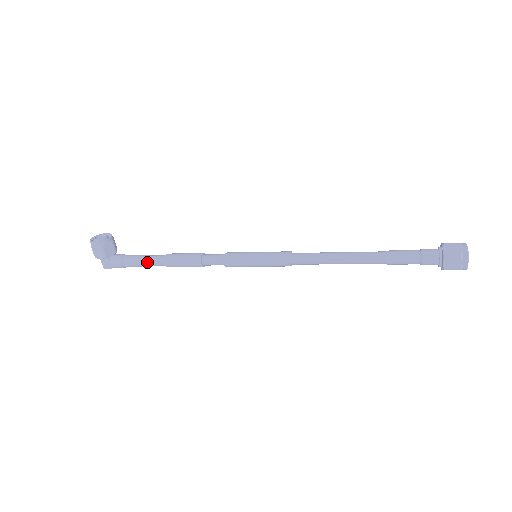
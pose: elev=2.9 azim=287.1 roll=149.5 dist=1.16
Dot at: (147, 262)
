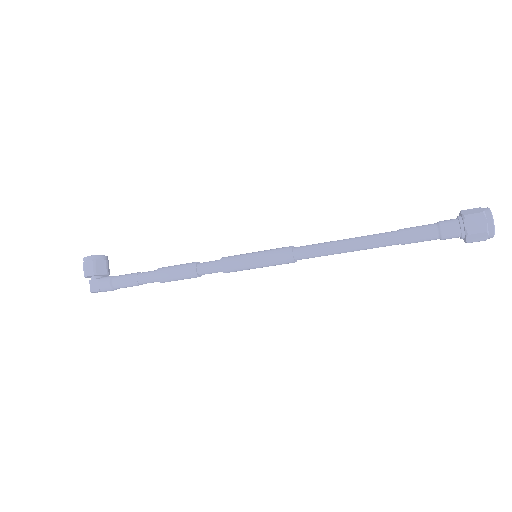
Dot at: (138, 277)
